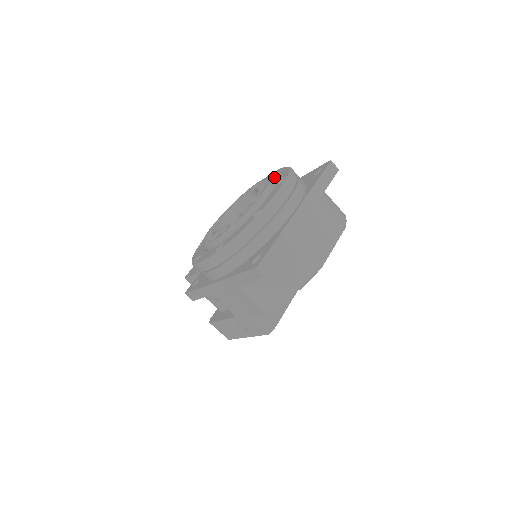
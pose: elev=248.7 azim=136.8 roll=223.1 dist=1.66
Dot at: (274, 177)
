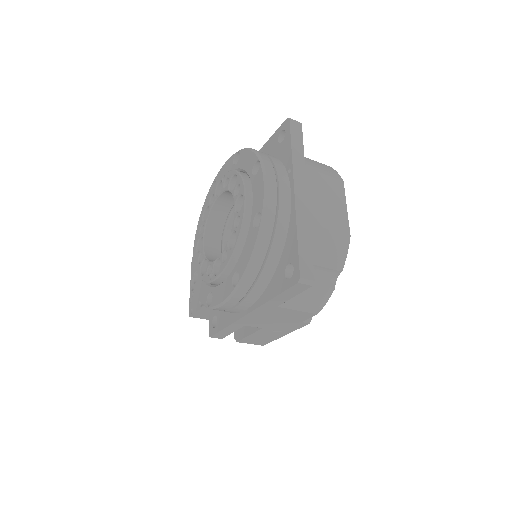
Dot at: (236, 167)
